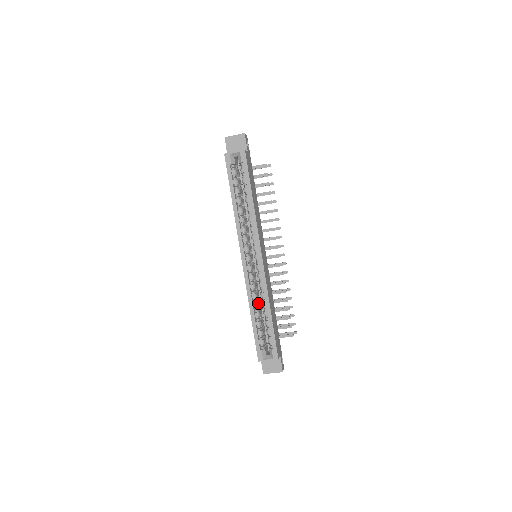
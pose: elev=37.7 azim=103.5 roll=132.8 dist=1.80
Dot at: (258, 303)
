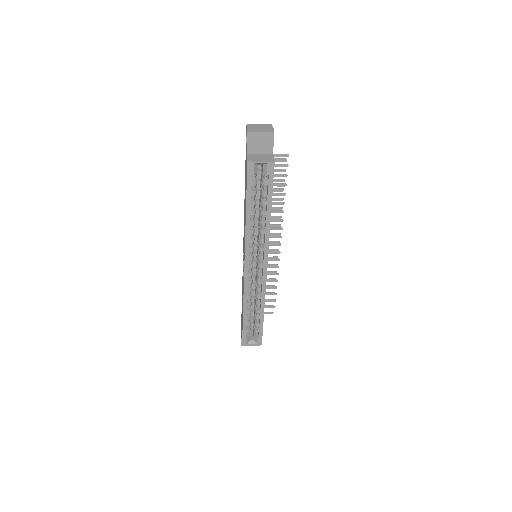
Dot at: (251, 300)
